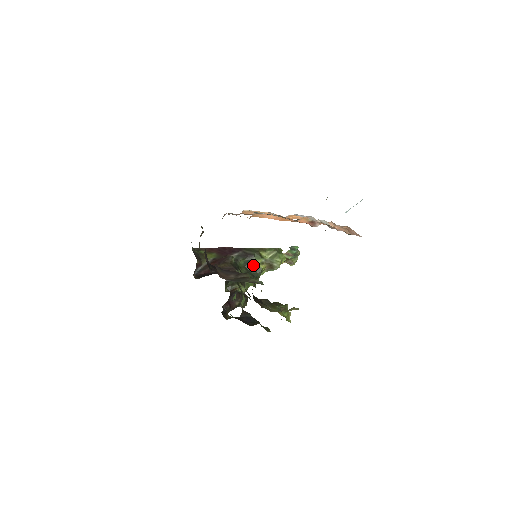
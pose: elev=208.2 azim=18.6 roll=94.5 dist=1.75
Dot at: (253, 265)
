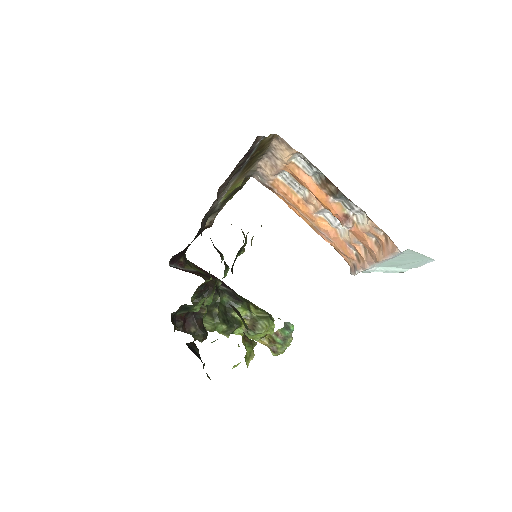
Dot at: (235, 312)
